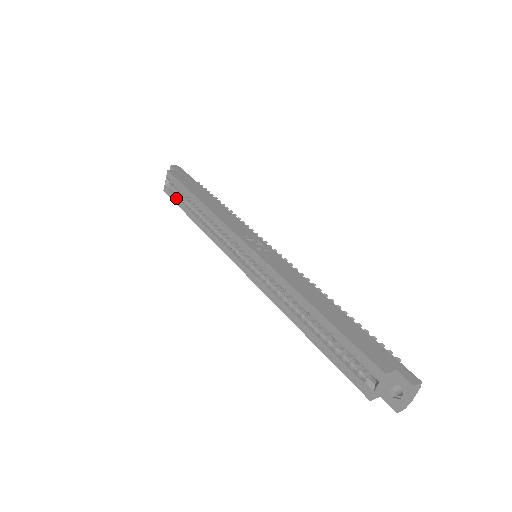
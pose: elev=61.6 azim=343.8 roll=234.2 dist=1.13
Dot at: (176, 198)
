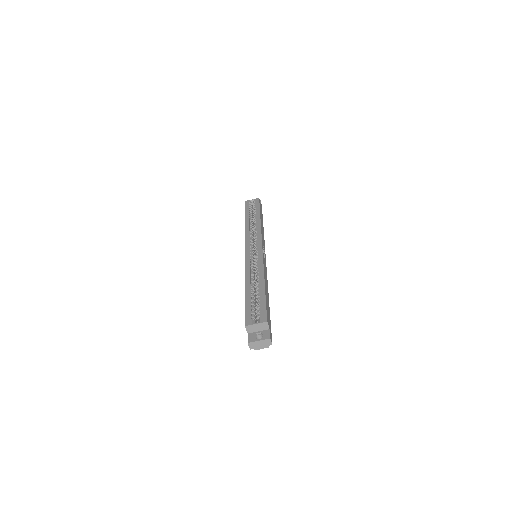
Dot at: (248, 208)
